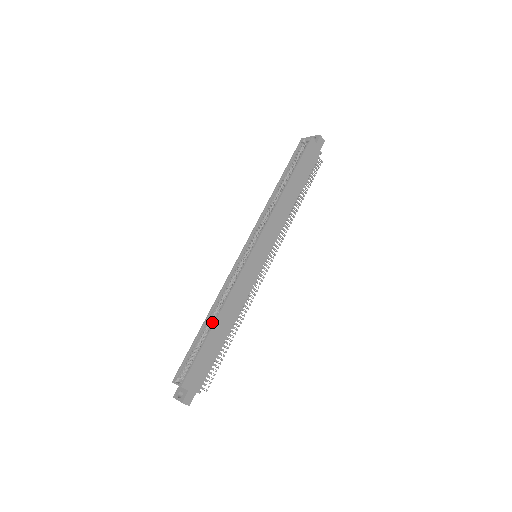
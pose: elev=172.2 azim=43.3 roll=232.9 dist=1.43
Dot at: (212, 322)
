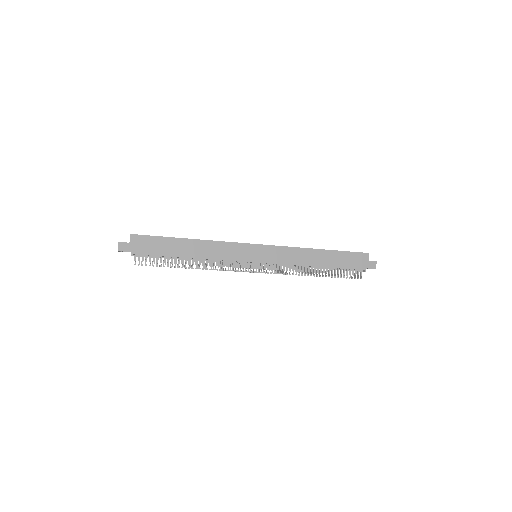
Dot at: occluded
